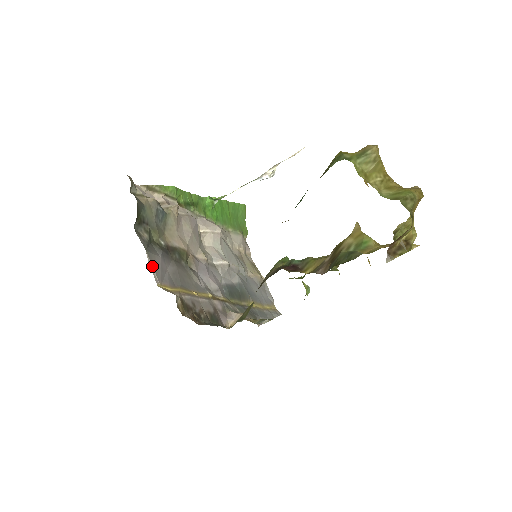
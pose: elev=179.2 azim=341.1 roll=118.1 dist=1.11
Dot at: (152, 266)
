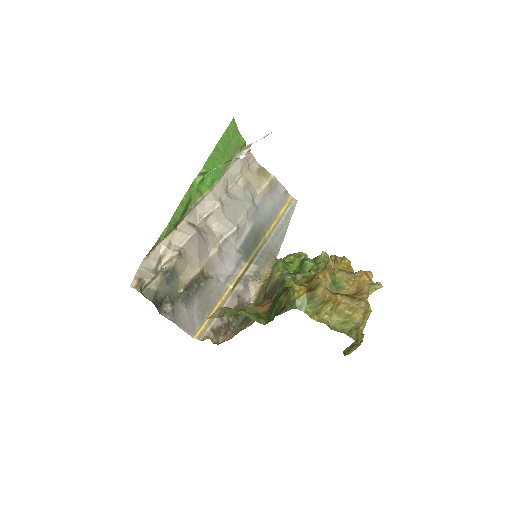
Dot at: (184, 329)
